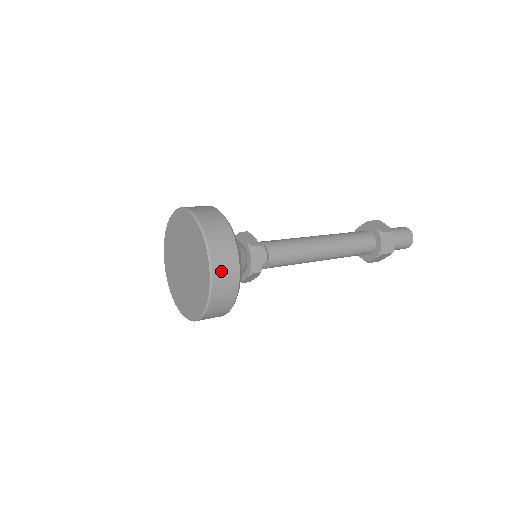
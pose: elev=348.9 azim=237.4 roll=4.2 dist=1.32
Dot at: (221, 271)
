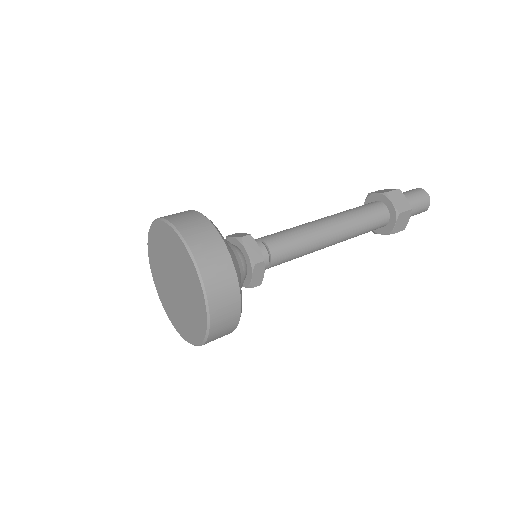
Dot at: (204, 252)
